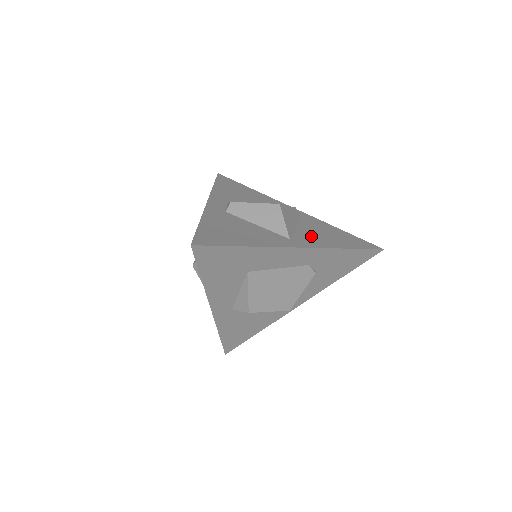
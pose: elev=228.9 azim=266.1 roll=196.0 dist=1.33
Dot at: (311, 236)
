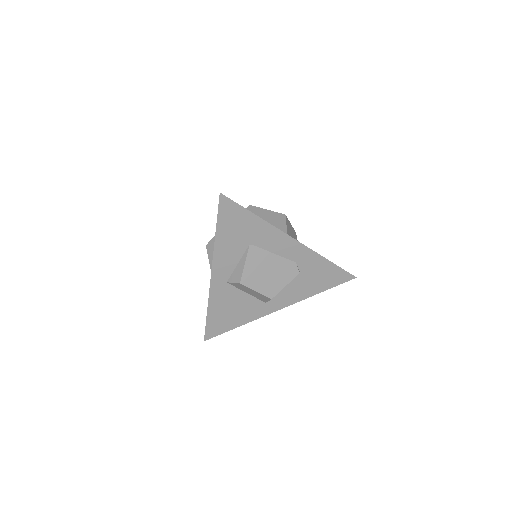
Dot at: occluded
